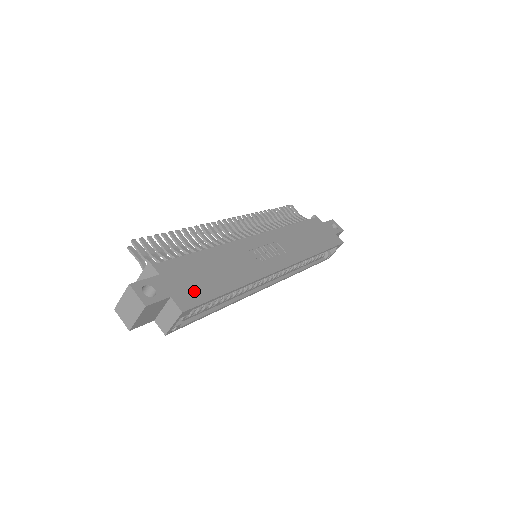
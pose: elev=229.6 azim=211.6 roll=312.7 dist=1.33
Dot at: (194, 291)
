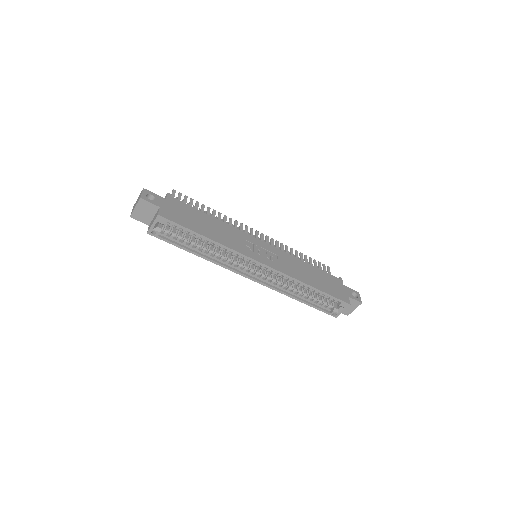
Dot at: (178, 217)
